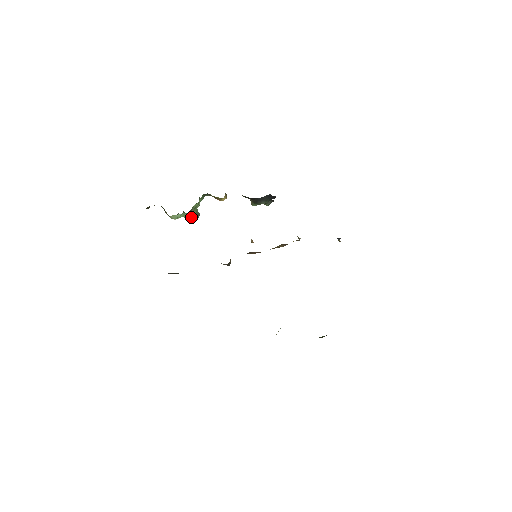
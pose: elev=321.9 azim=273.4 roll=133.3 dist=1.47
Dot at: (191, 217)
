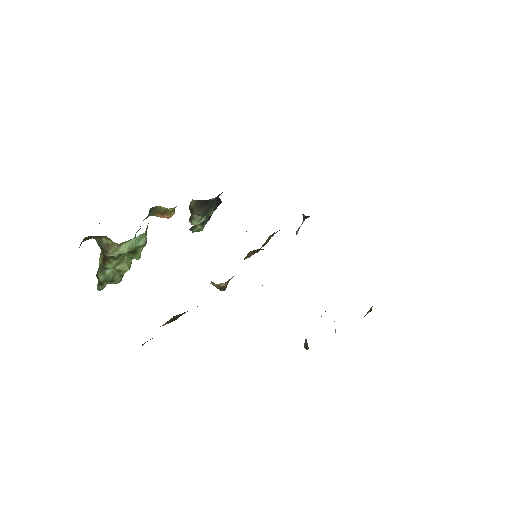
Dot at: (143, 247)
